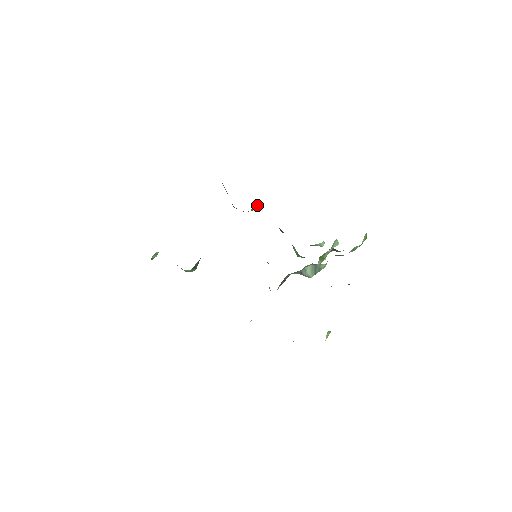
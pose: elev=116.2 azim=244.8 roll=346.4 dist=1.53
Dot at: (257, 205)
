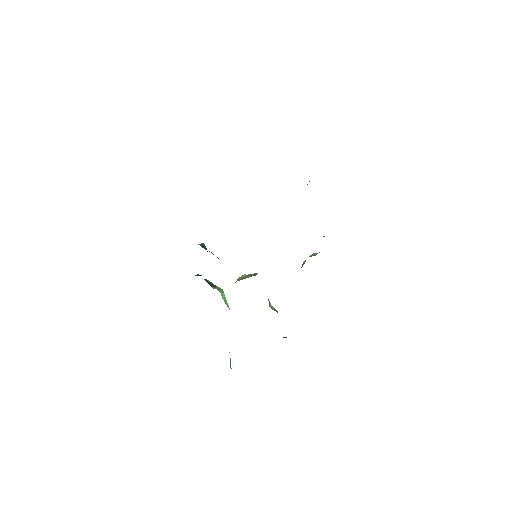
Dot at: occluded
